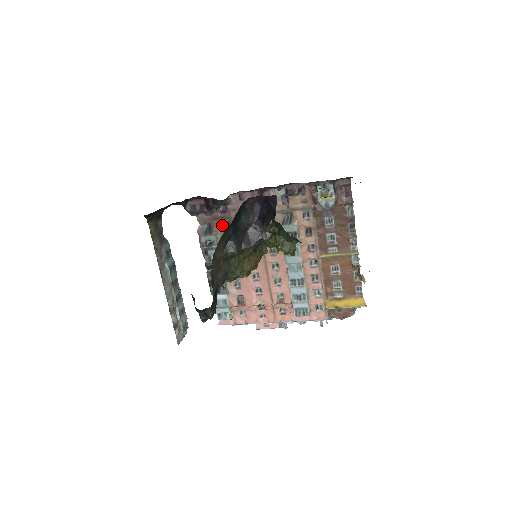
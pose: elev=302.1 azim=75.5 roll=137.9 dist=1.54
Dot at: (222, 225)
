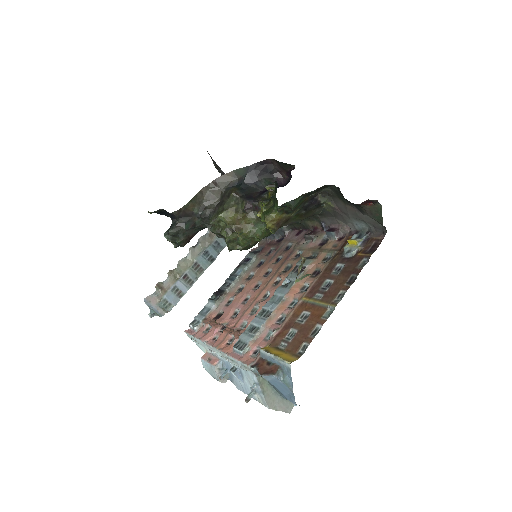
Dot at: (268, 252)
